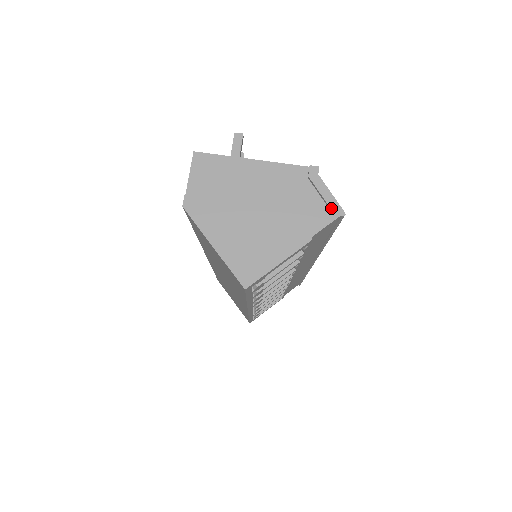
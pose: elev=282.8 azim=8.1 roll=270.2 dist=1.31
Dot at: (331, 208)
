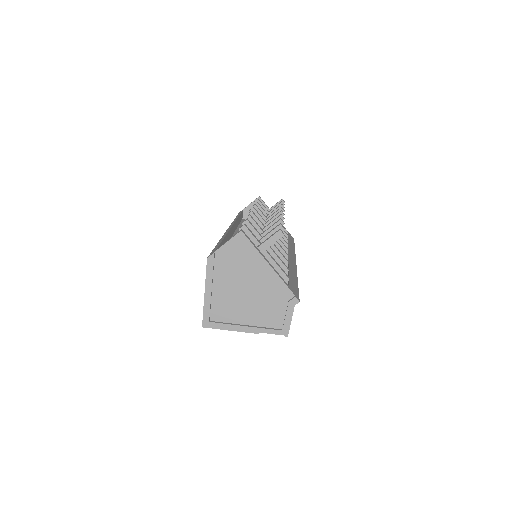
Dot at: (283, 328)
